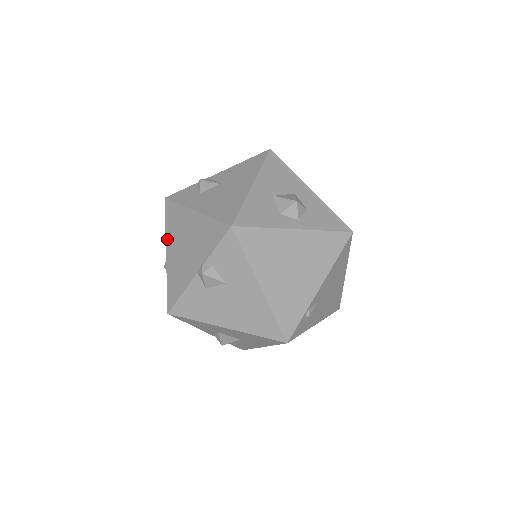
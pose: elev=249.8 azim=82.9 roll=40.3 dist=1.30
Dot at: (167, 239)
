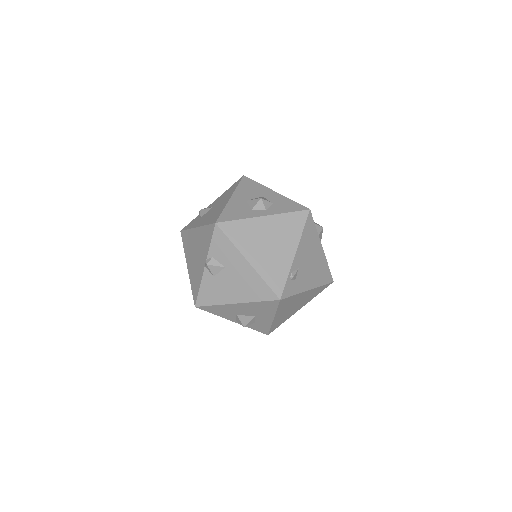
Dot at: (186, 257)
